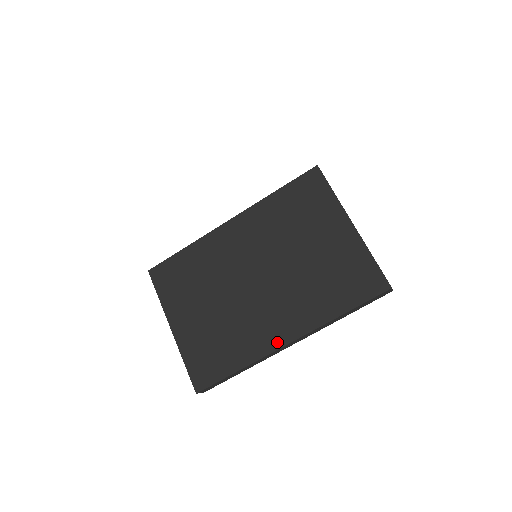
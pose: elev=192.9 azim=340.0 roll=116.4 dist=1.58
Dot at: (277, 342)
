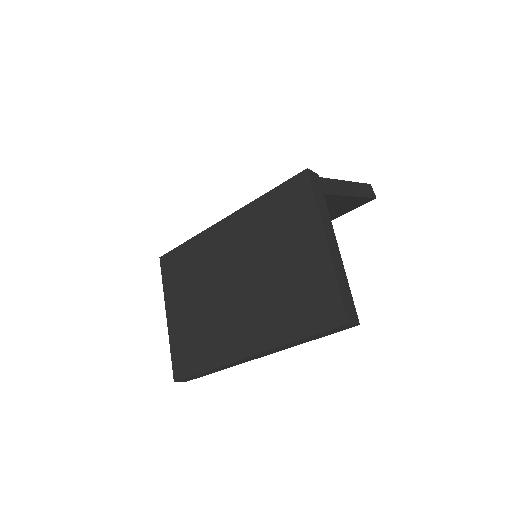
Dot at: (239, 353)
